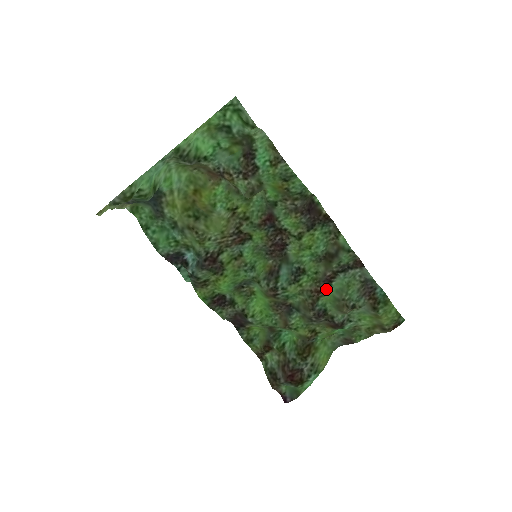
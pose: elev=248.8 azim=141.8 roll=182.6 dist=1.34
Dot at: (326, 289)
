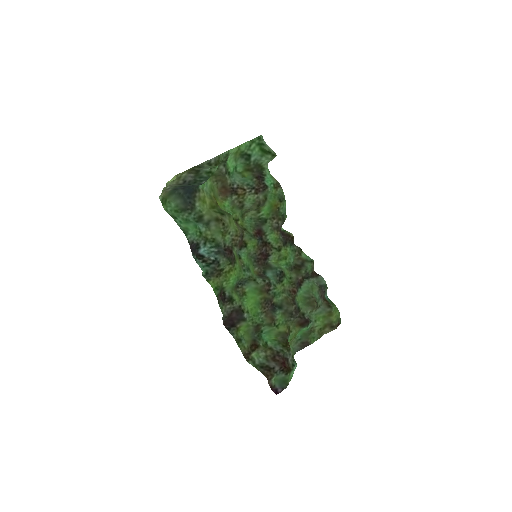
Dot at: (298, 291)
